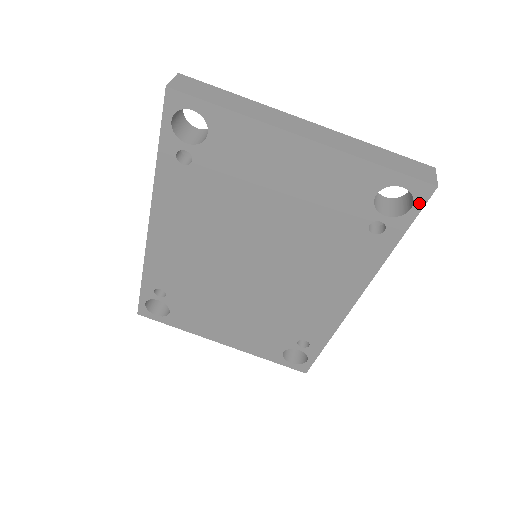
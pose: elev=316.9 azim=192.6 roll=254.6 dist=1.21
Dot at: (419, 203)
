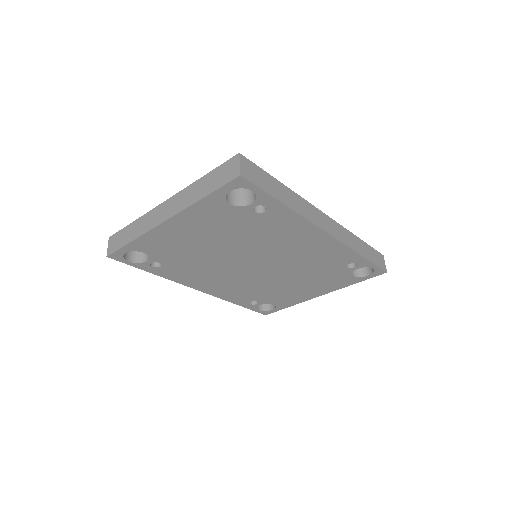
Dot at: (250, 187)
